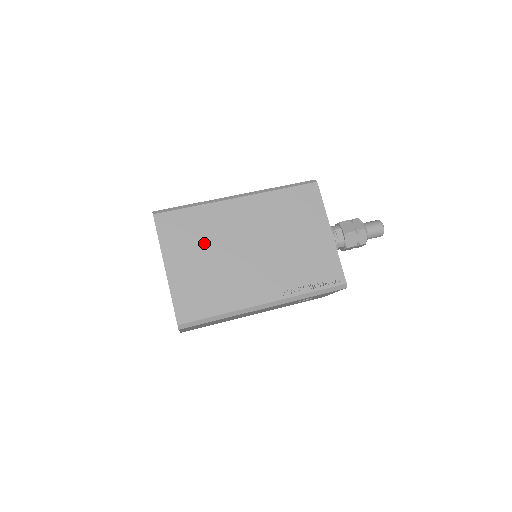
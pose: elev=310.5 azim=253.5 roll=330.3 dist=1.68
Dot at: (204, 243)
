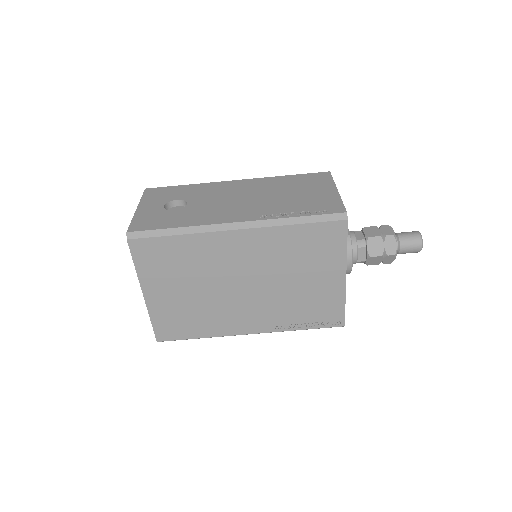
Dot at: (189, 275)
